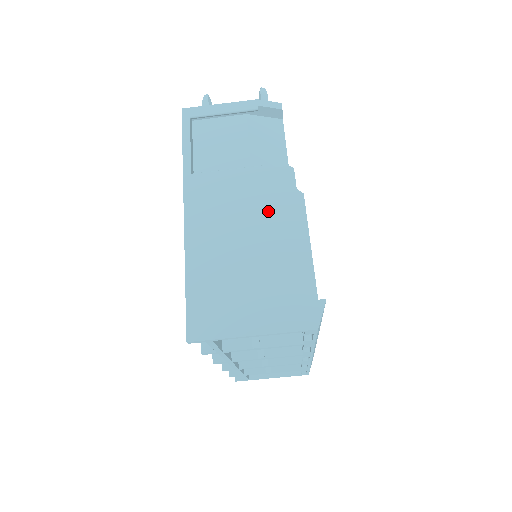
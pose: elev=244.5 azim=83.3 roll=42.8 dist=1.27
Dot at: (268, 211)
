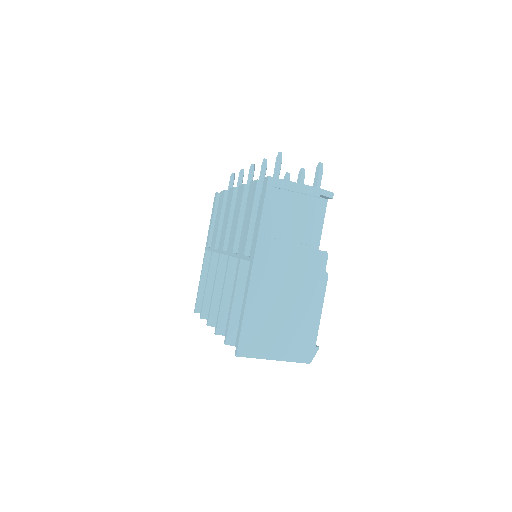
Dot at: (305, 281)
